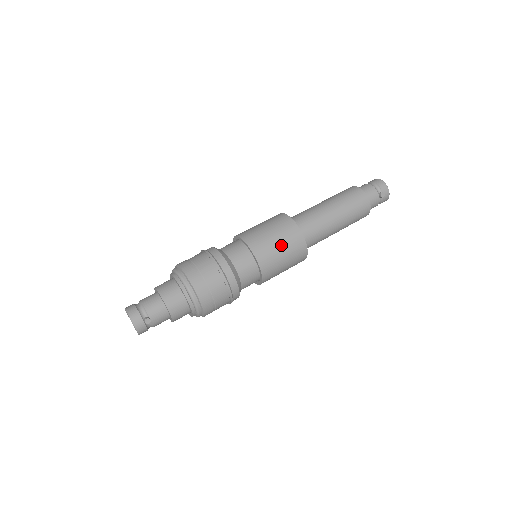
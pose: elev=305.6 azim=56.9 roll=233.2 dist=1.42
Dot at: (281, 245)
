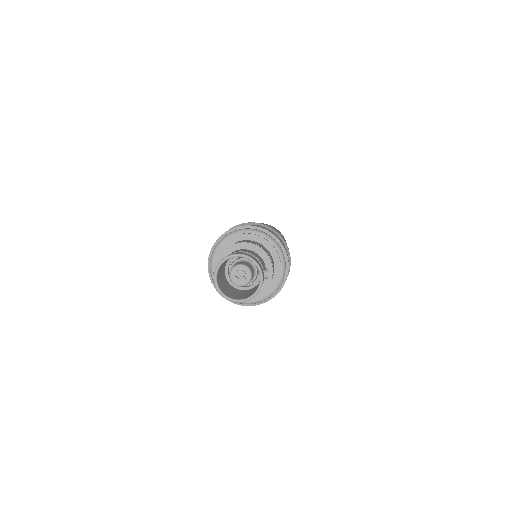
Dot at: occluded
